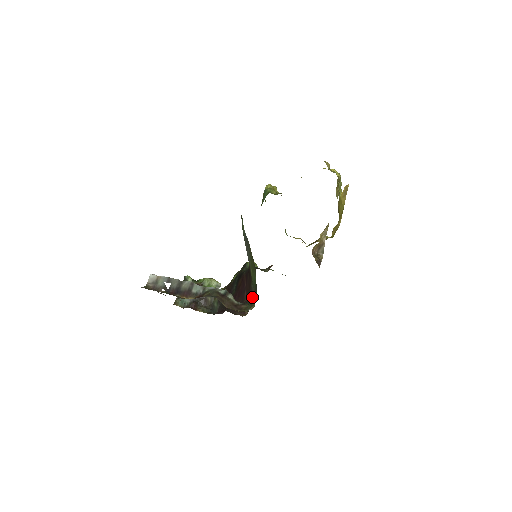
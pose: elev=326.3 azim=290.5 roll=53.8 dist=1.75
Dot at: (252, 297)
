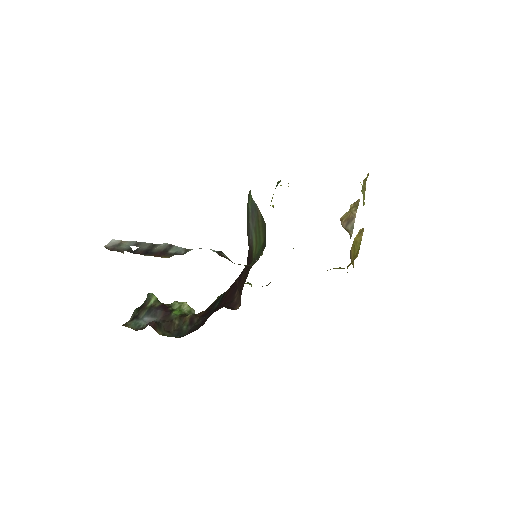
Dot at: (255, 262)
